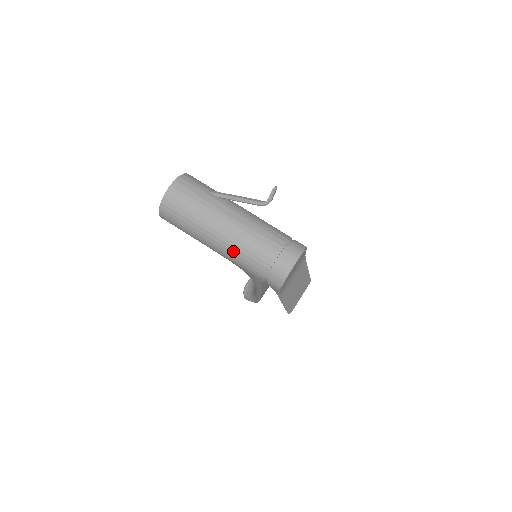
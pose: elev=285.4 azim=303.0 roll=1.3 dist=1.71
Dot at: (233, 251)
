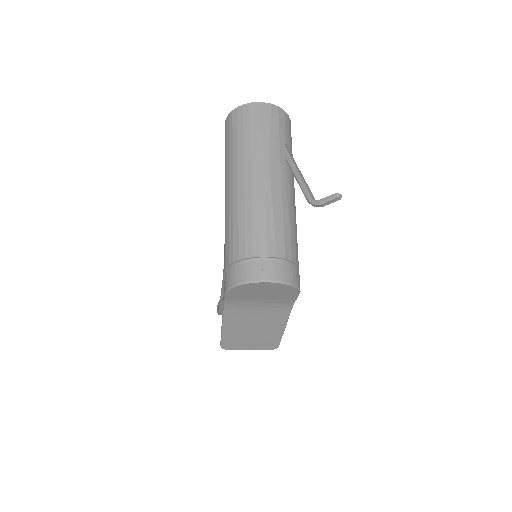
Dot at: (234, 208)
